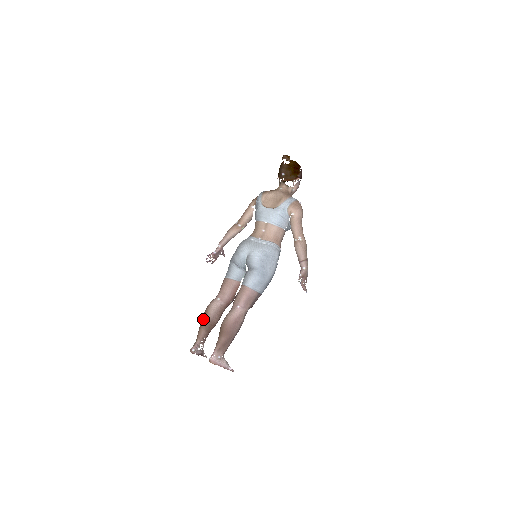
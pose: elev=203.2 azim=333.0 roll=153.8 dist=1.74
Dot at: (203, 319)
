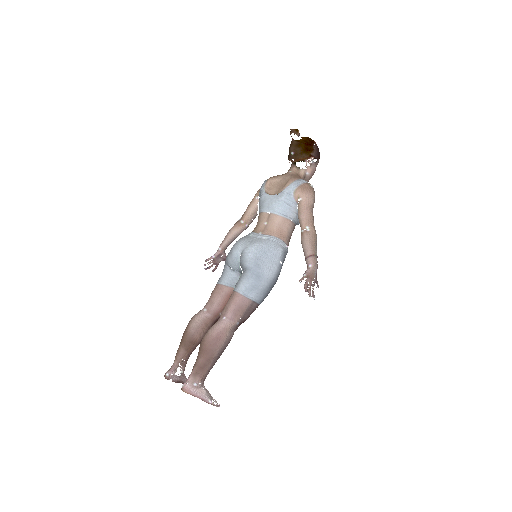
Dot at: (183, 335)
